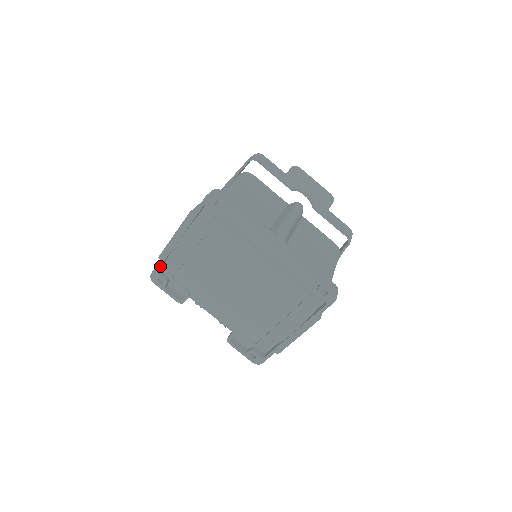
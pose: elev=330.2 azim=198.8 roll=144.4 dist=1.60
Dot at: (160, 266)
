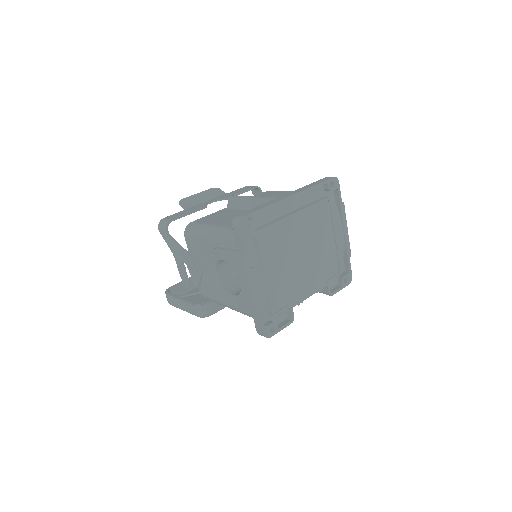
Dot at: (262, 320)
